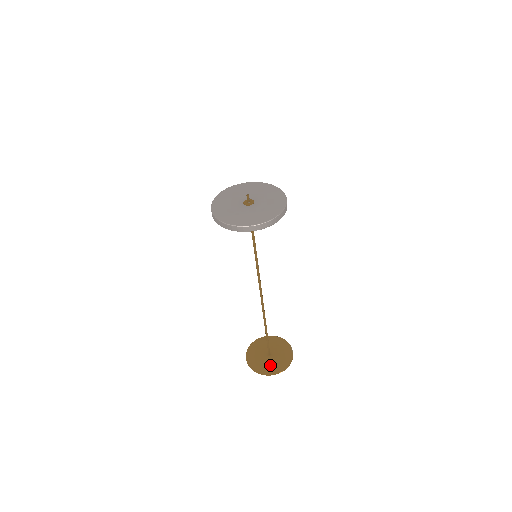
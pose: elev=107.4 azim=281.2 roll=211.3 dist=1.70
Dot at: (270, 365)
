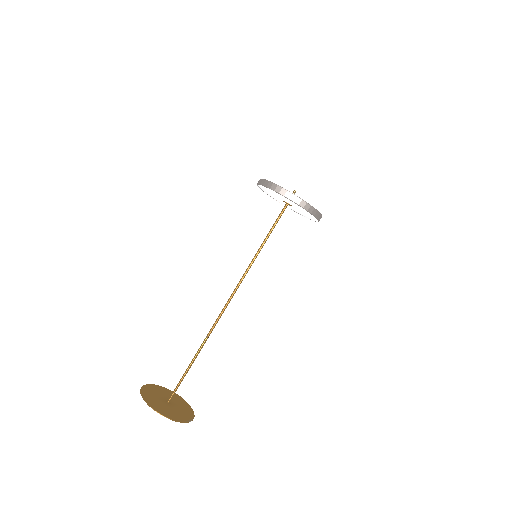
Dot at: (159, 403)
